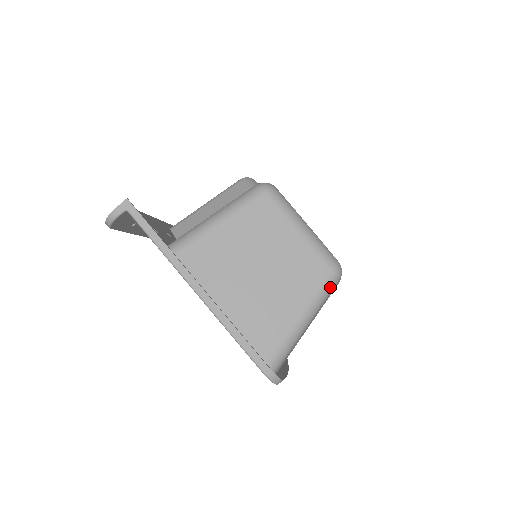
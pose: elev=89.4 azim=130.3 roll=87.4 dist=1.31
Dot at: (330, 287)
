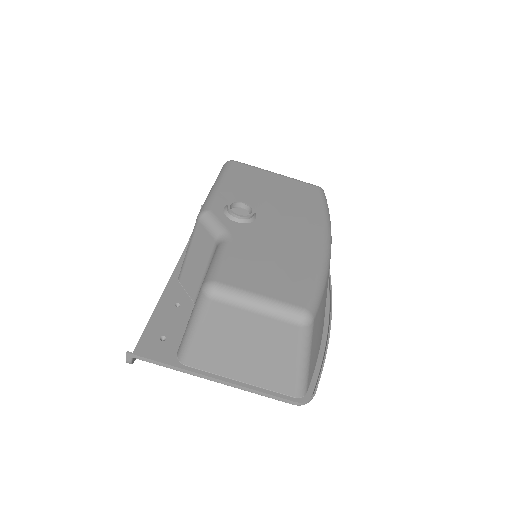
Dot at: (308, 333)
